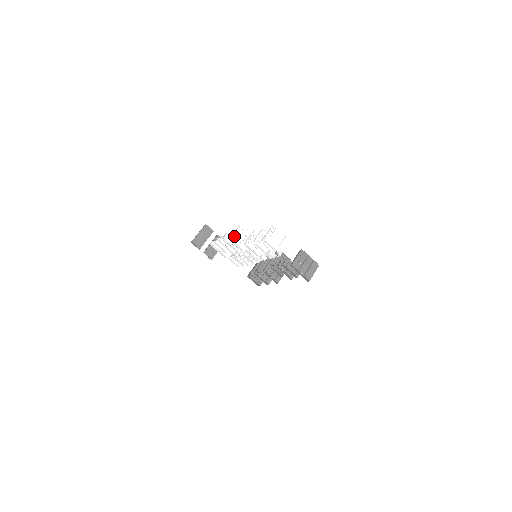
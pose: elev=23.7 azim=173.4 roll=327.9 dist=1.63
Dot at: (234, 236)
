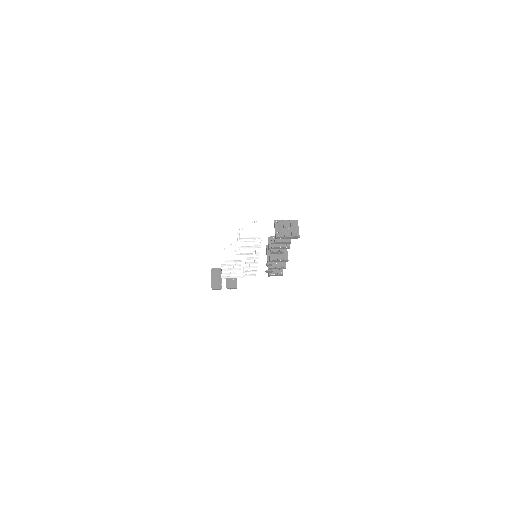
Dot at: (226, 256)
